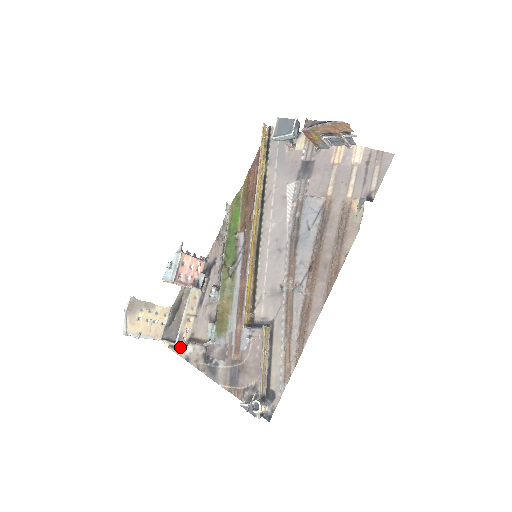
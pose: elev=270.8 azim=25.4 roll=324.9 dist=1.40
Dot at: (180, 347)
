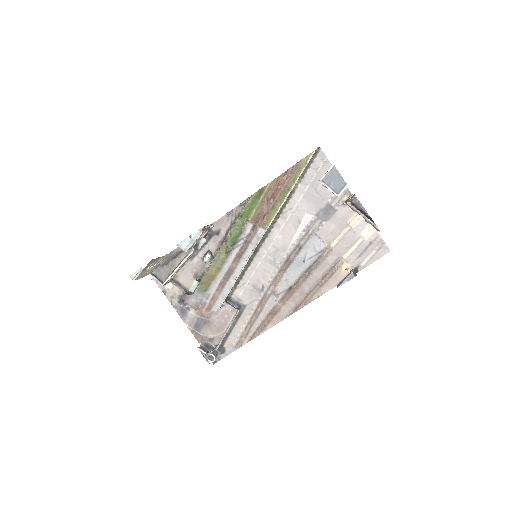
Dot at: occluded
